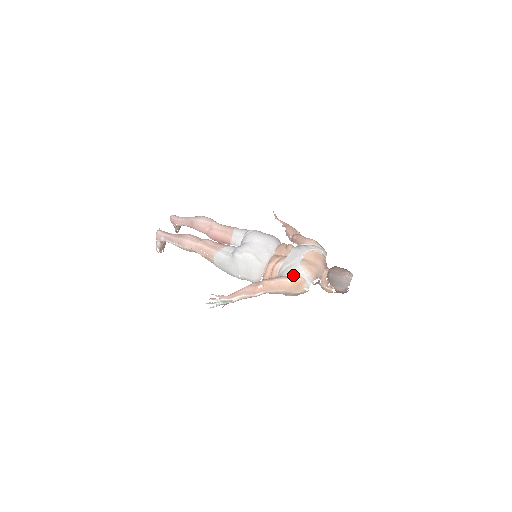
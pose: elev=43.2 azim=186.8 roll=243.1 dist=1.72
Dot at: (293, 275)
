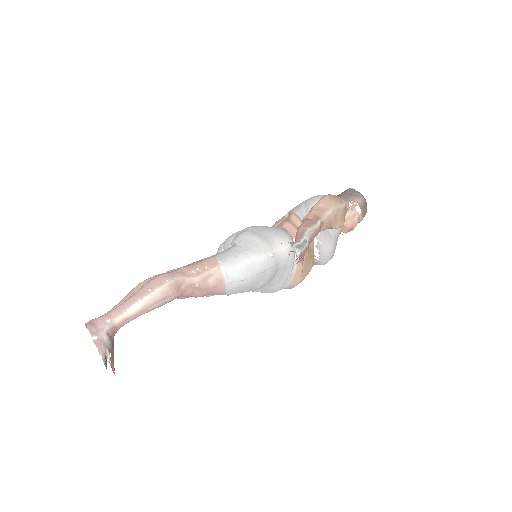
Dot at: occluded
